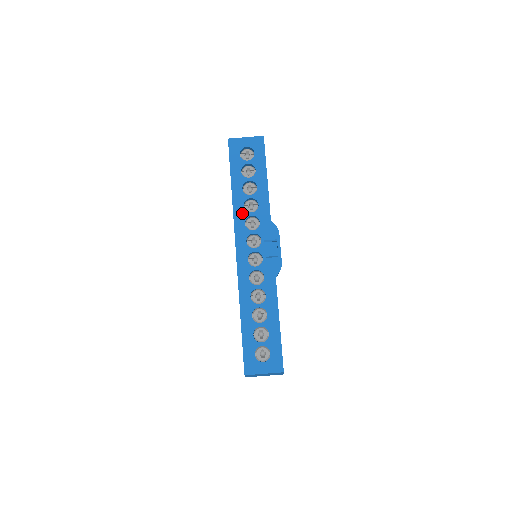
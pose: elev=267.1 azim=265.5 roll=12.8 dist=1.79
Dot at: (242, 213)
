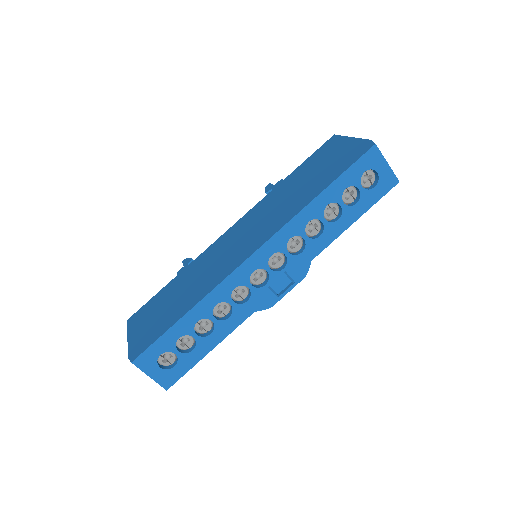
Dot at: (300, 226)
